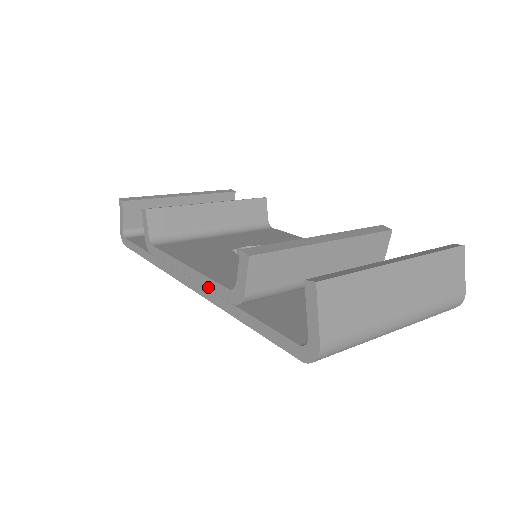
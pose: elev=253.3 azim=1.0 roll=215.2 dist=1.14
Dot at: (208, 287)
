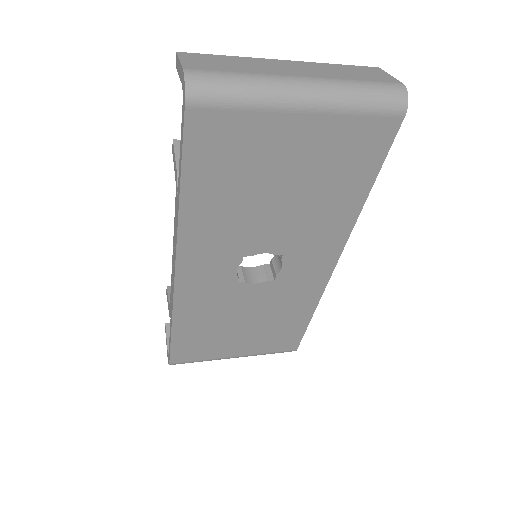
Dot at: (175, 230)
